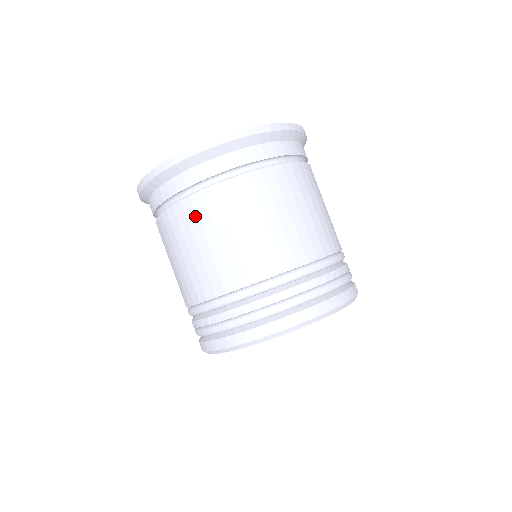
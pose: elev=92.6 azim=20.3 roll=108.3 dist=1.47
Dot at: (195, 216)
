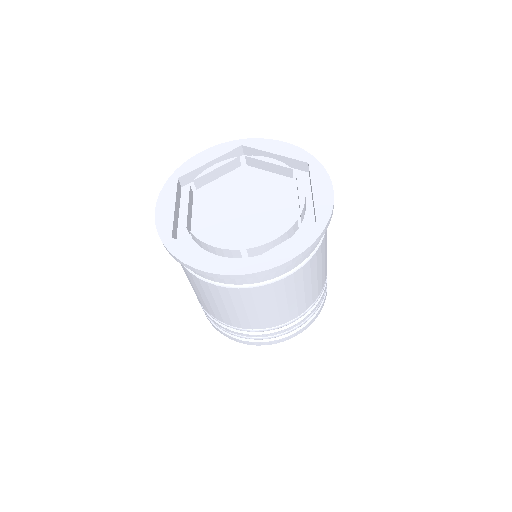
Dot at: (201, 286)
